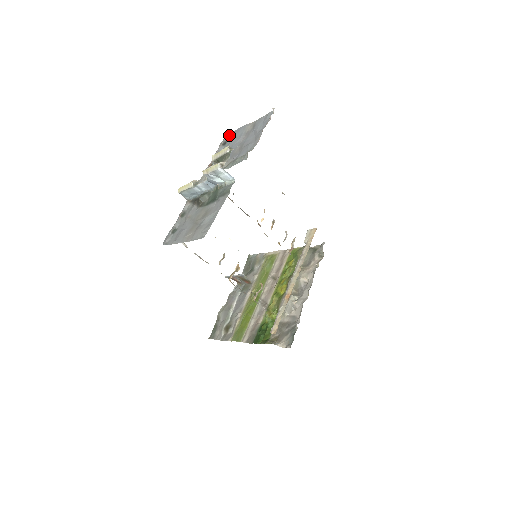
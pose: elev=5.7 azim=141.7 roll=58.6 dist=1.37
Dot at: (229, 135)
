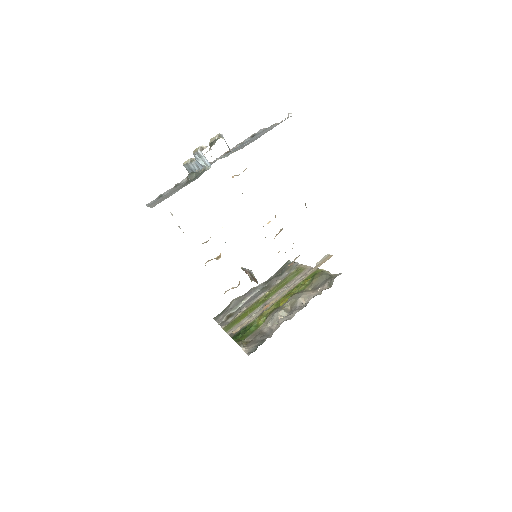
Dot at: (262, 130)
